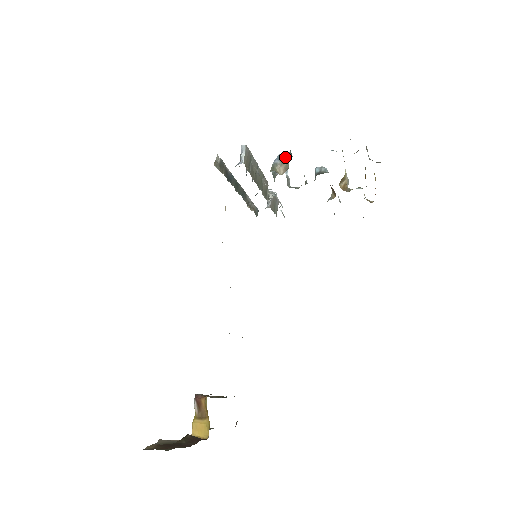
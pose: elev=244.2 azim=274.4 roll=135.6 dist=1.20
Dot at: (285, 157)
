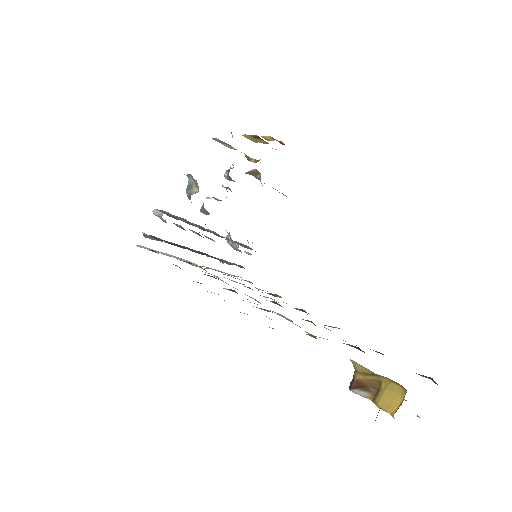
Dot at: (189, 184)
